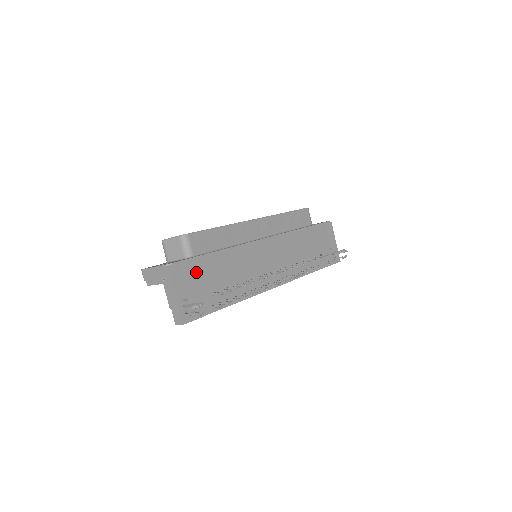
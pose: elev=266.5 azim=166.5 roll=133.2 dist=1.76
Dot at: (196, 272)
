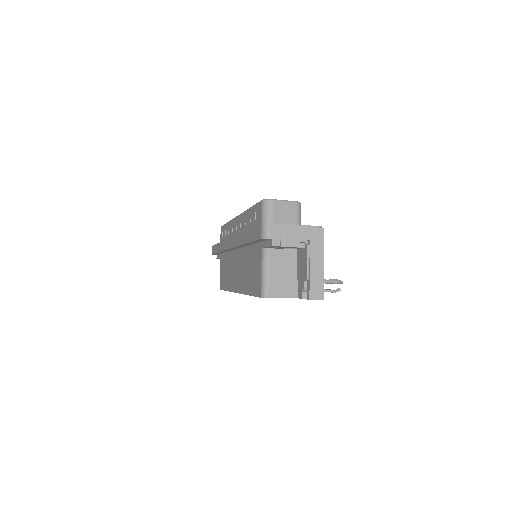
Dot at: occluded
